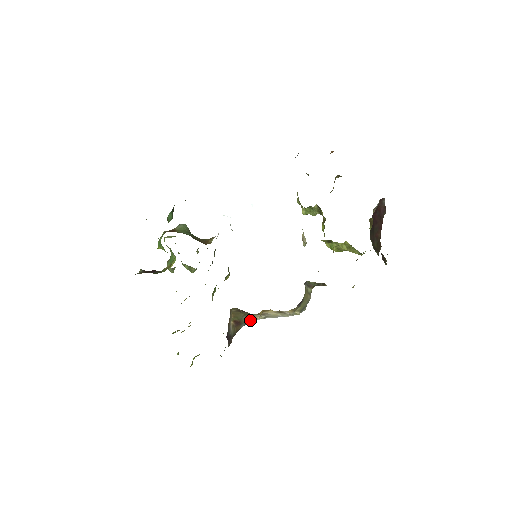
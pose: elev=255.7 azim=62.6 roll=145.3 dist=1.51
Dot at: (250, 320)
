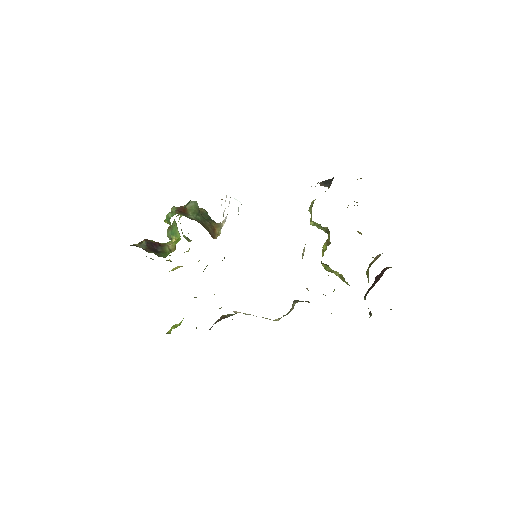
Dot at: (233, 311)
